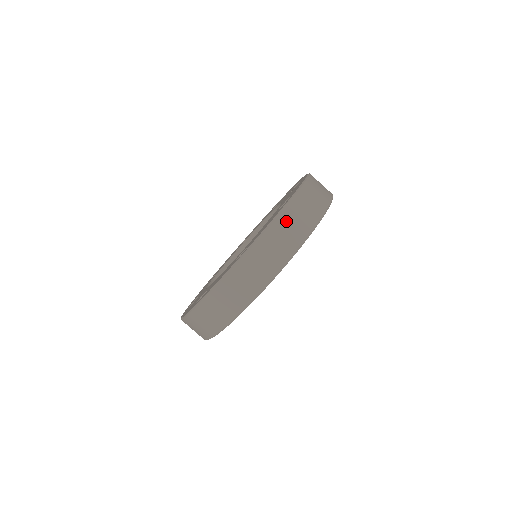
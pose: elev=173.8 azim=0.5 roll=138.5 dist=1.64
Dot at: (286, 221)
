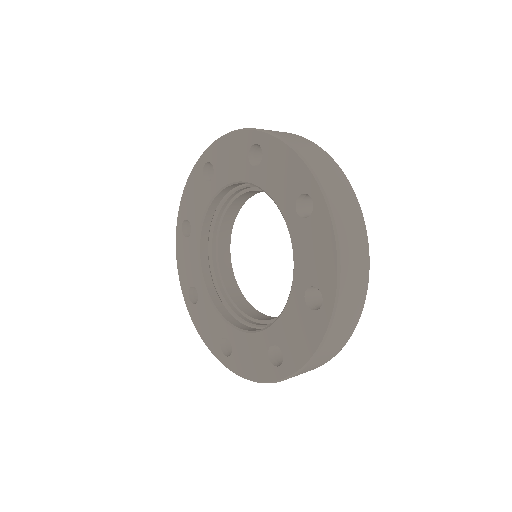
Dot at: (346, 236)
